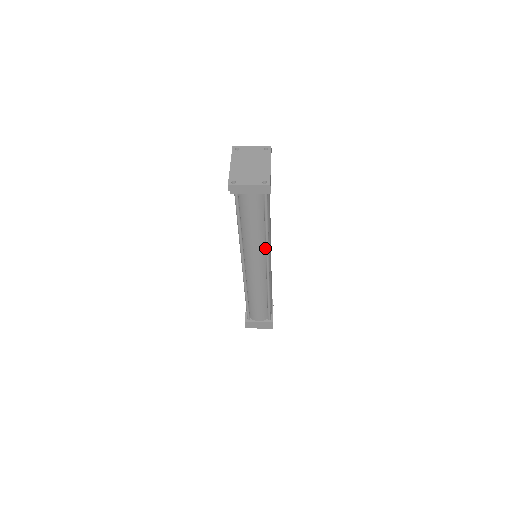
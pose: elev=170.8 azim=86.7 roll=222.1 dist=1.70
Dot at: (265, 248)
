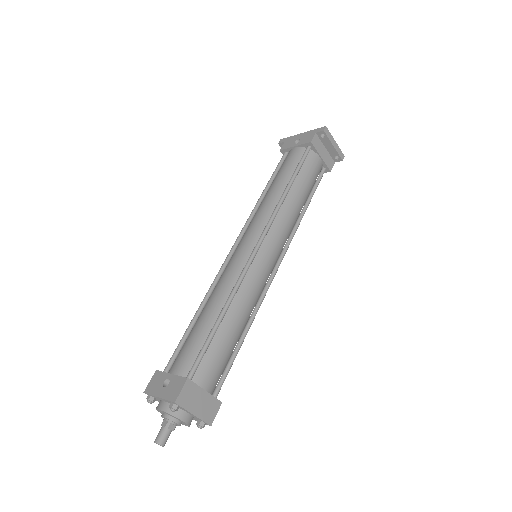
Dot at: (290, 235)
